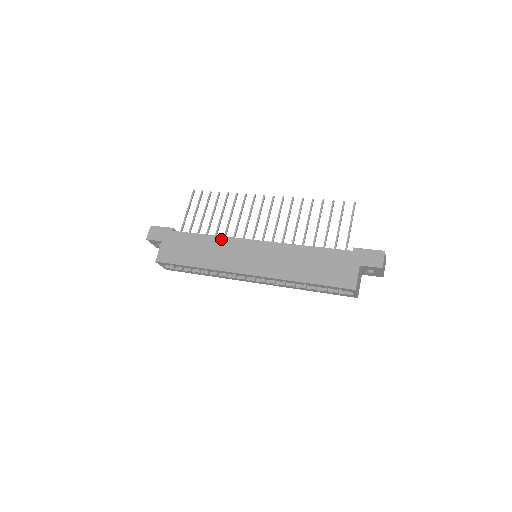
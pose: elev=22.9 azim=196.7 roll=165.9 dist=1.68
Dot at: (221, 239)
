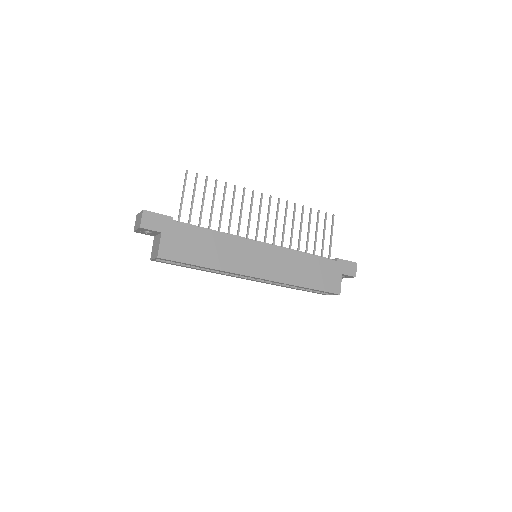
Dot at: (230, 238)
